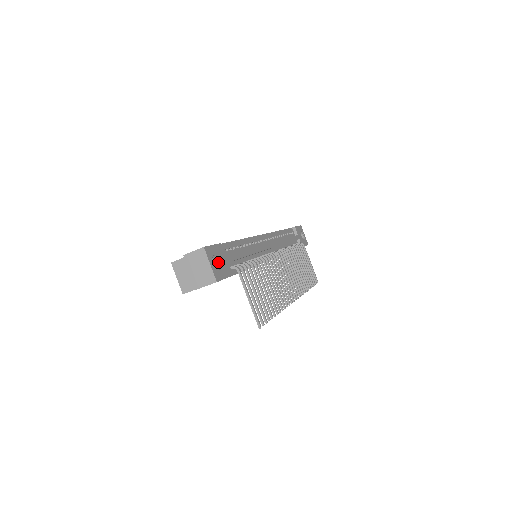
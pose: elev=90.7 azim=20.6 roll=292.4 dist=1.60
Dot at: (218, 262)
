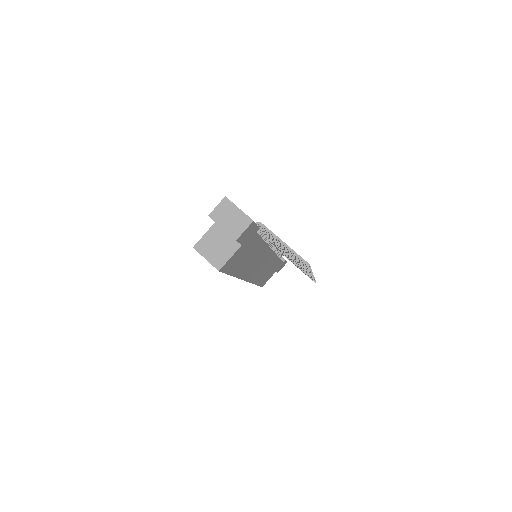
Dot at: occluded
